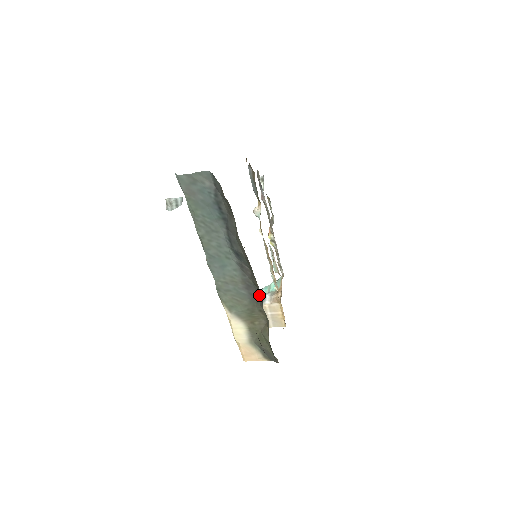
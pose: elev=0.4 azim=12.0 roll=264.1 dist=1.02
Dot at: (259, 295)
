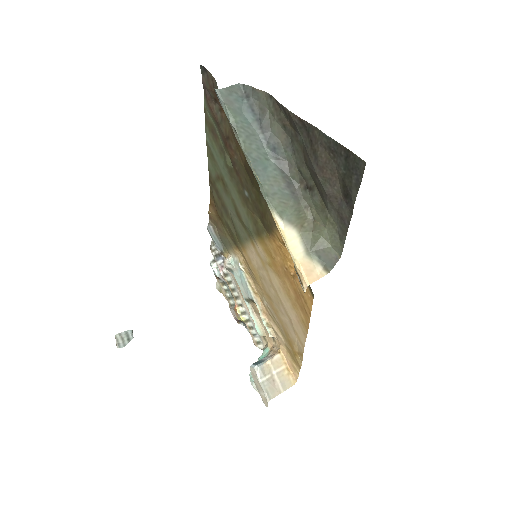
Dot at: (300, 189)
